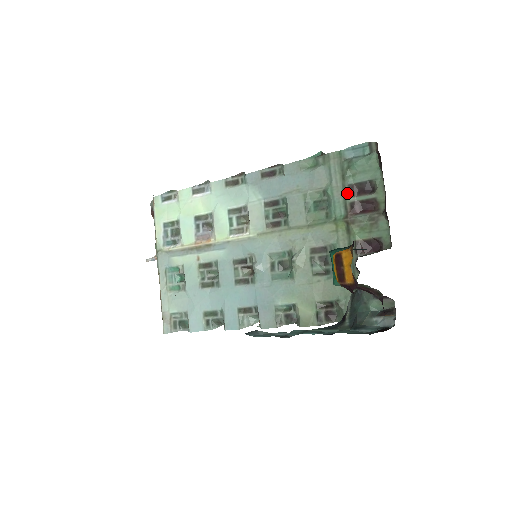
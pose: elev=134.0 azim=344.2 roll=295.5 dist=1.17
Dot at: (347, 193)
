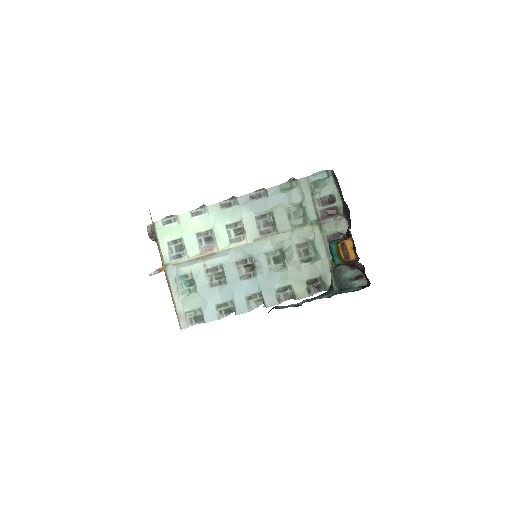
Dot at: (317, 204)
